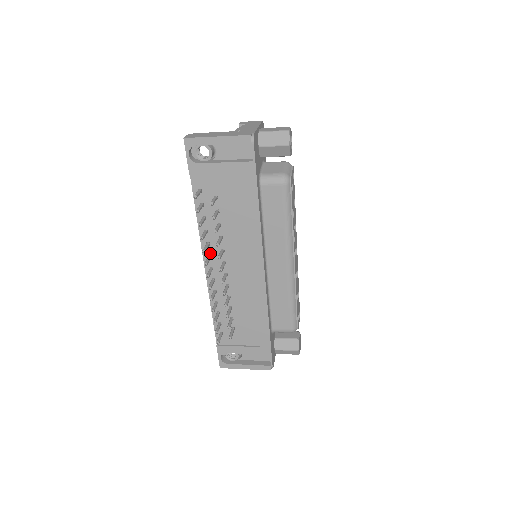
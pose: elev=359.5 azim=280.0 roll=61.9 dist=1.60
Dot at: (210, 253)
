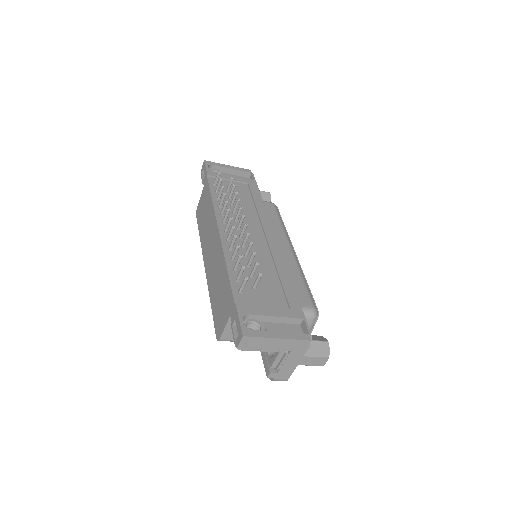
Dot at: occluded
